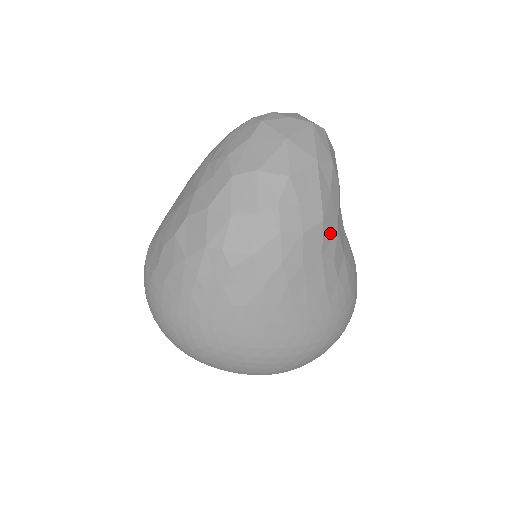
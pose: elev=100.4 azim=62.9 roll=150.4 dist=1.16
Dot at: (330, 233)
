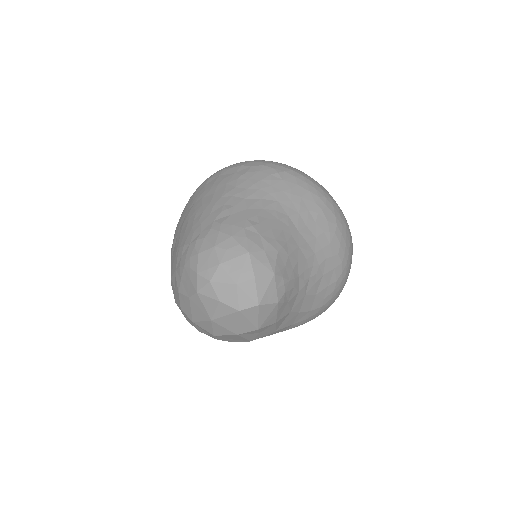
Dot at: occluded
